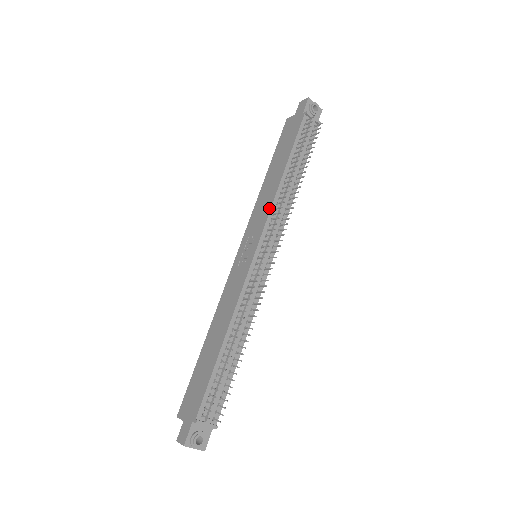
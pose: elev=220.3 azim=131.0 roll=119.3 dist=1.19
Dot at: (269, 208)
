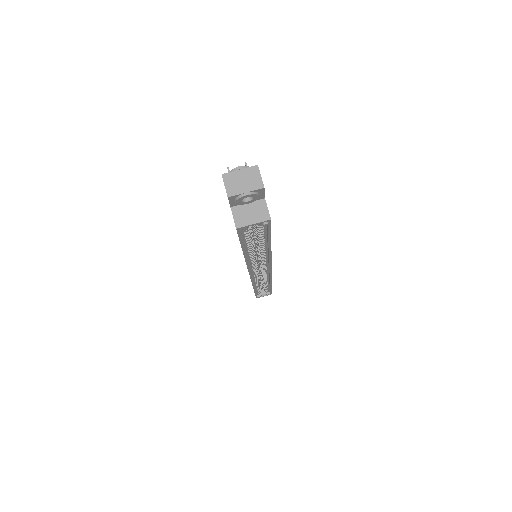
Dot at: occluded
